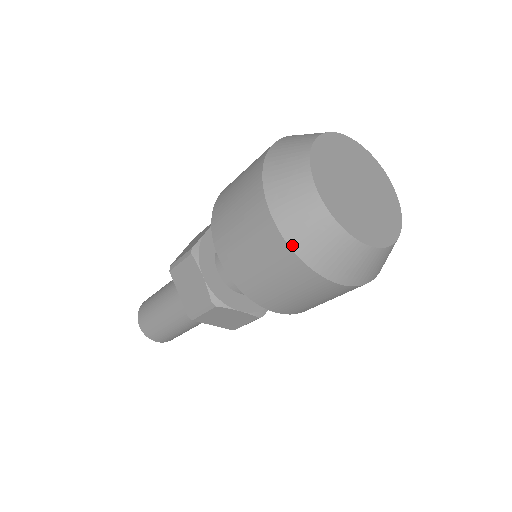
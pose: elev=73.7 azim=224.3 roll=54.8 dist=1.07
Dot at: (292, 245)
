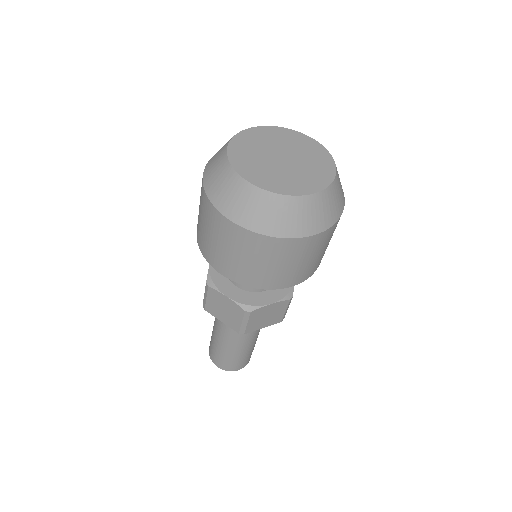
Dot at: (259, 231)
